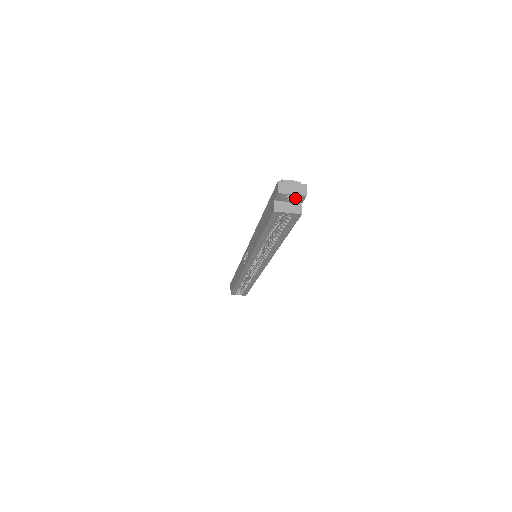
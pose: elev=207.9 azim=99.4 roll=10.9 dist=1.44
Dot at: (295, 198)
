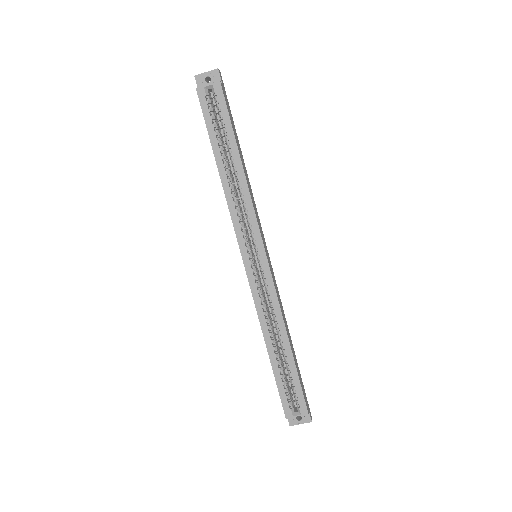
Dot at: (210, 75)
